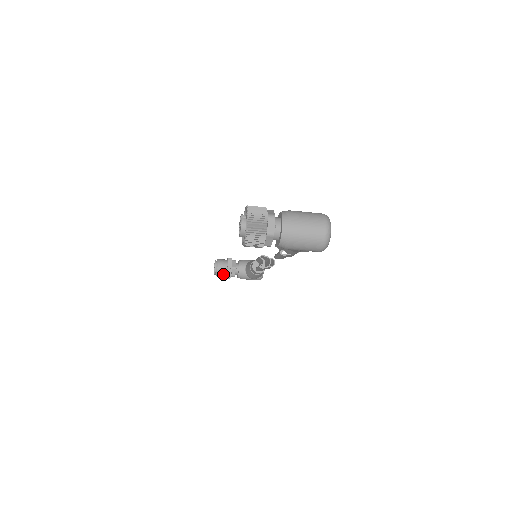
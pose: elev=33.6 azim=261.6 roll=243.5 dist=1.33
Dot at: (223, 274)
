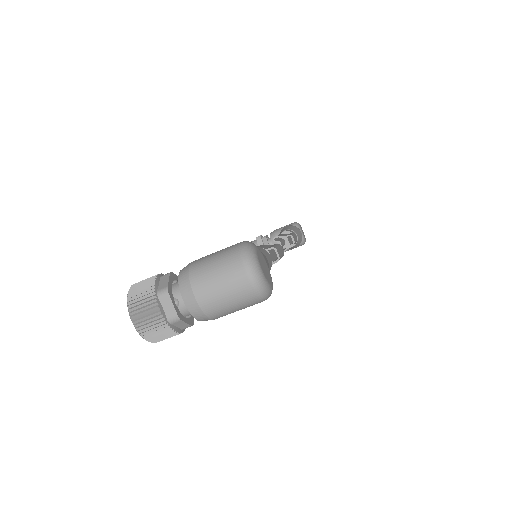
Dot at: occluded
